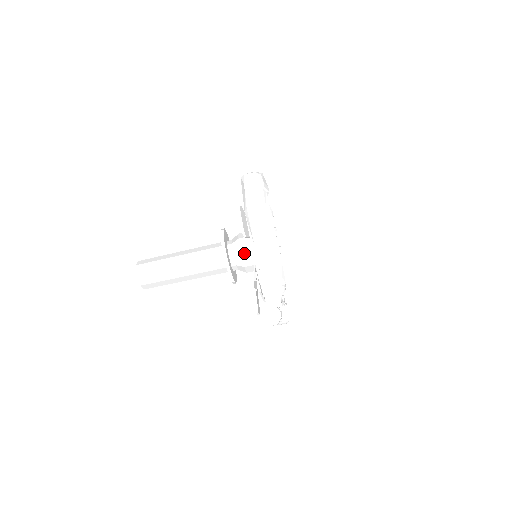
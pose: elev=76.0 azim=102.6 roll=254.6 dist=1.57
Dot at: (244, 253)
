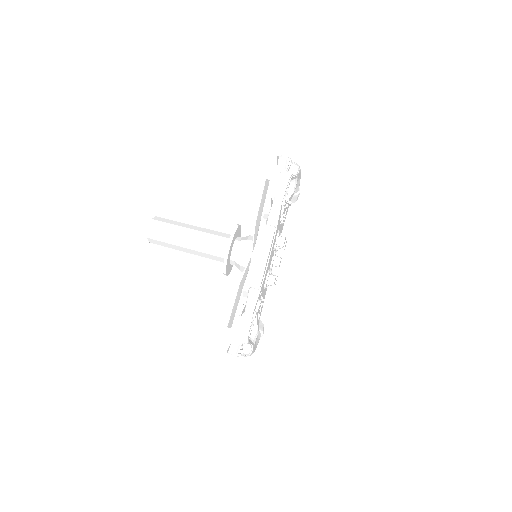
Dot at: (252, 236)
